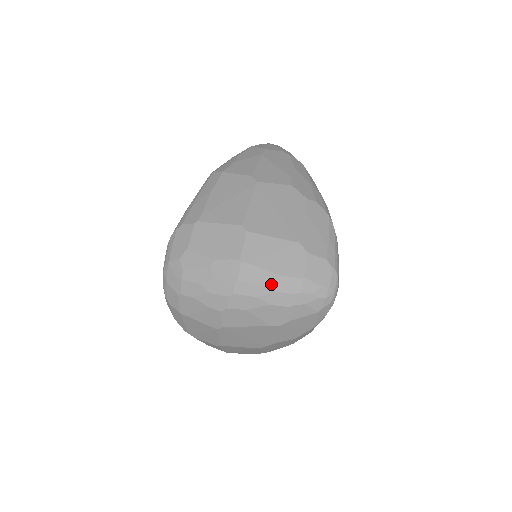
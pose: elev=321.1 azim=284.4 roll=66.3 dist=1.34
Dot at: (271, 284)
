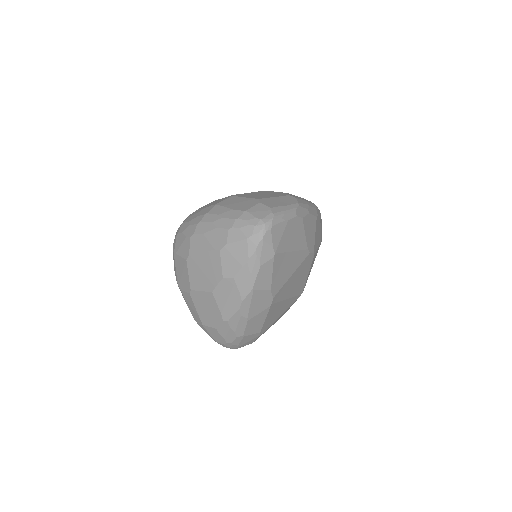
Dot at: (224, 214)
